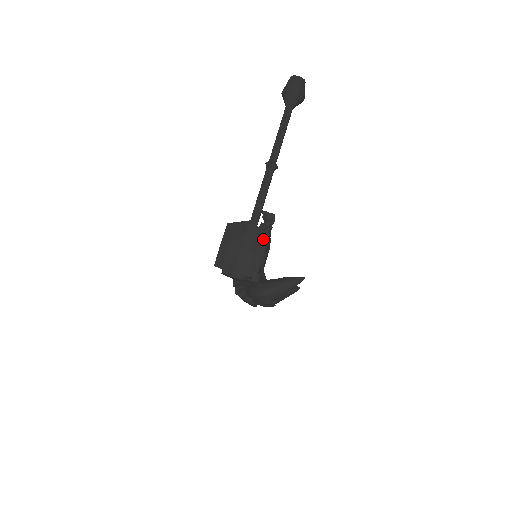
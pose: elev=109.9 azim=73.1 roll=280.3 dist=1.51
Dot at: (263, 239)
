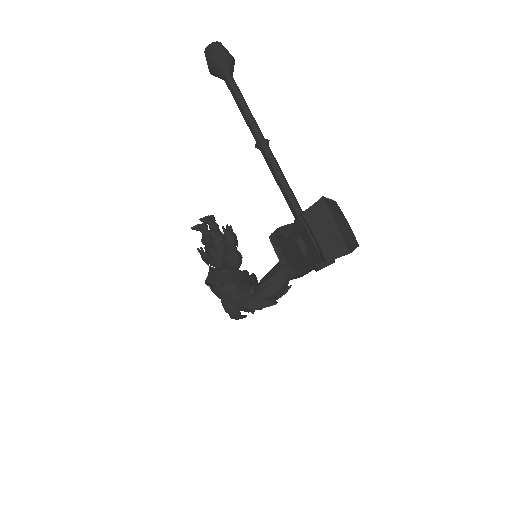
Dot at: (337, 207)
